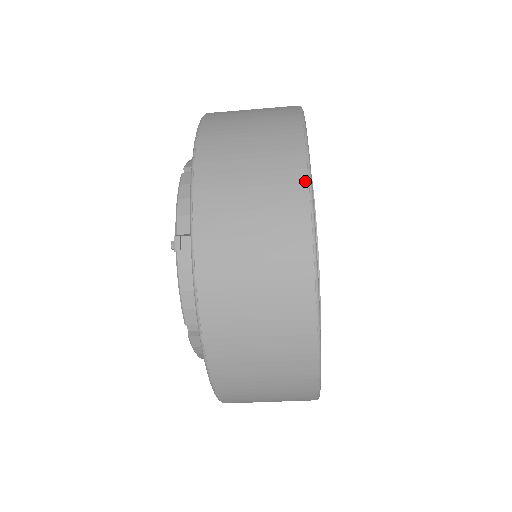
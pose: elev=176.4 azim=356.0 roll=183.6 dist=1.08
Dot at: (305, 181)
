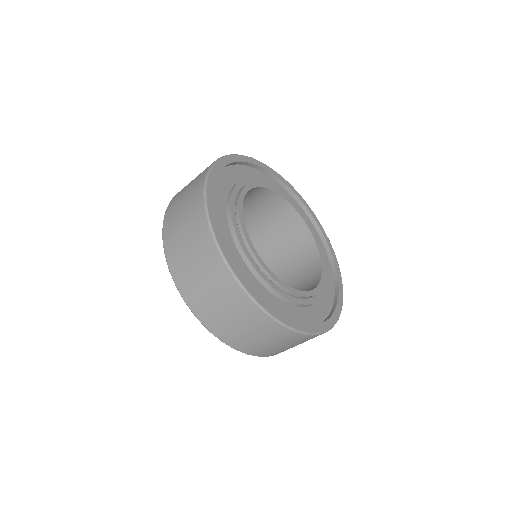
Dot at: (256, 307)
